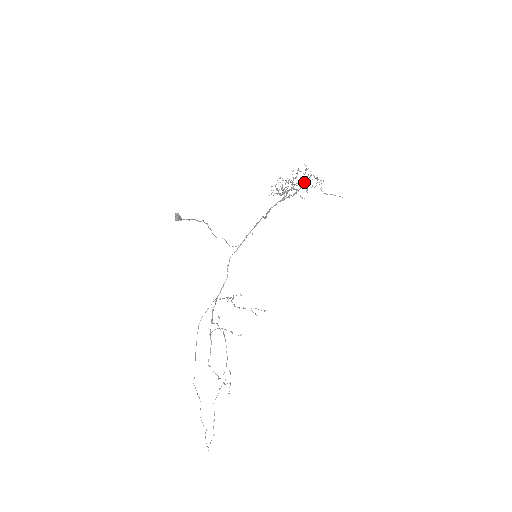
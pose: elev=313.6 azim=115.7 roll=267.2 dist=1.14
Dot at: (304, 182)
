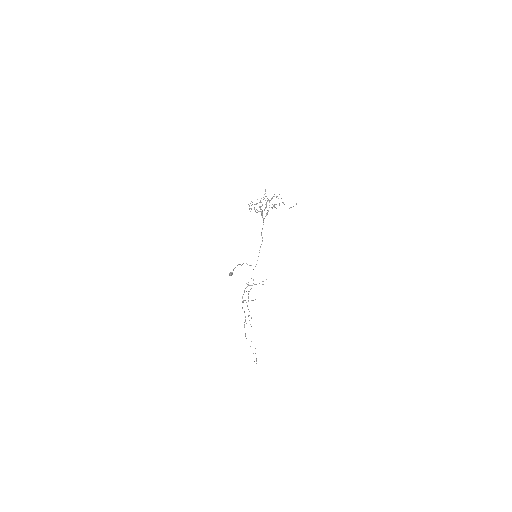
Dot at: occluded
